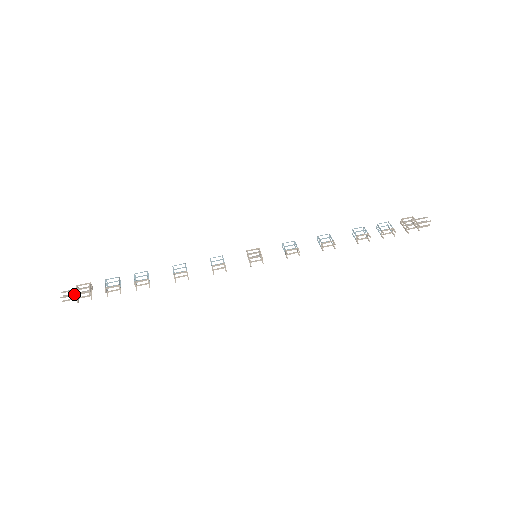
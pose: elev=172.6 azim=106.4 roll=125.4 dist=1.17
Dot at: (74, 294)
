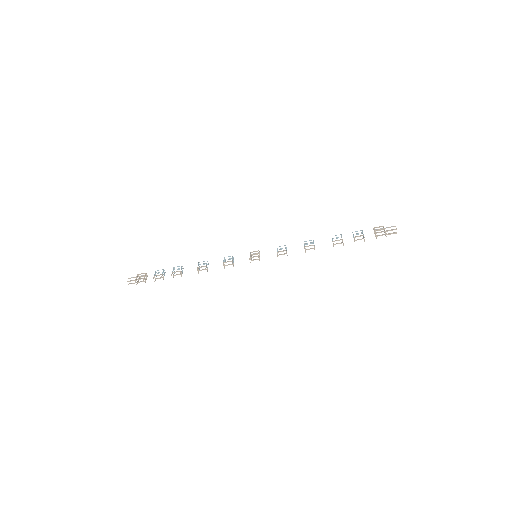
Dot at: (135, 279)
